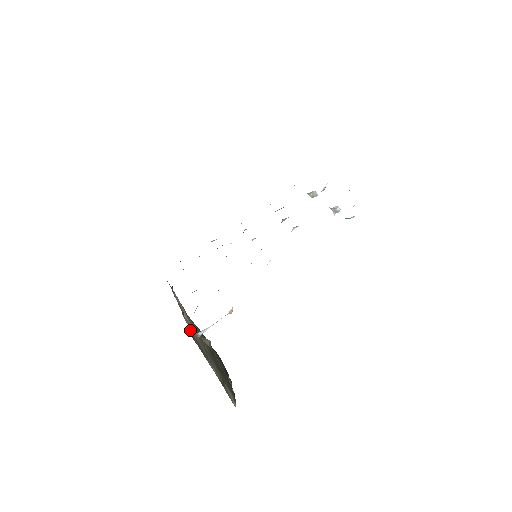
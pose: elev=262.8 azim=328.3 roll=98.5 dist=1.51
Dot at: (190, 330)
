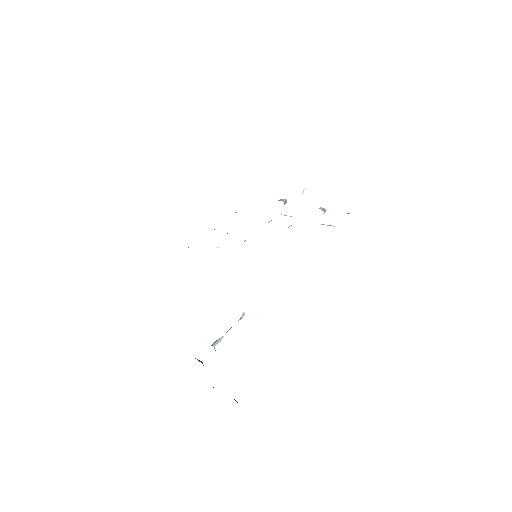
Dot at: occluded
